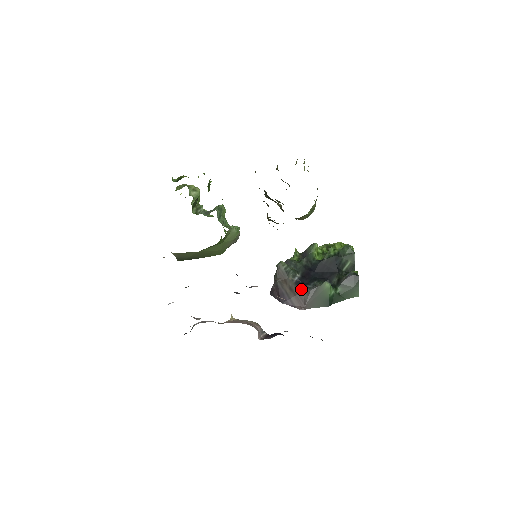
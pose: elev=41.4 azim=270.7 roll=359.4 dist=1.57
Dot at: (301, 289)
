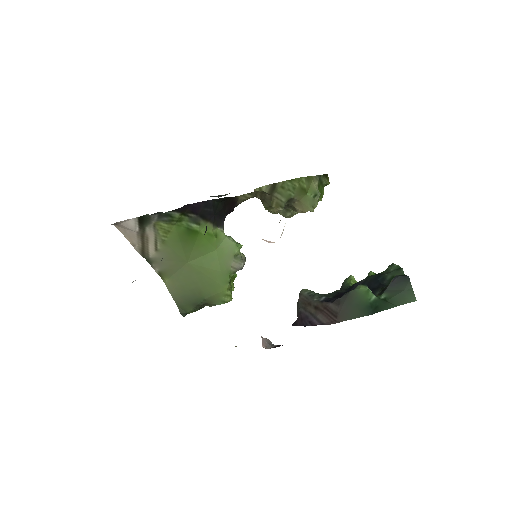
Dot at: (329, 302)
